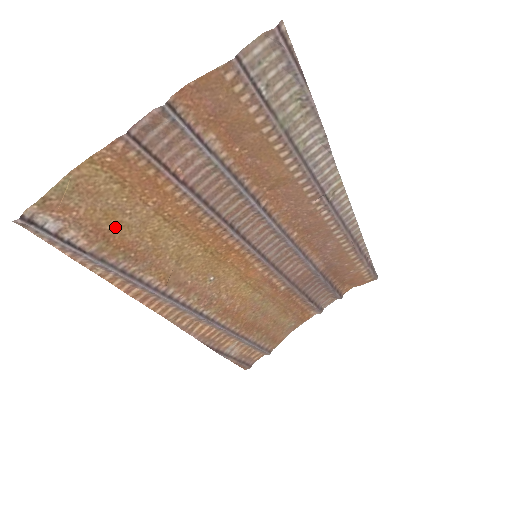
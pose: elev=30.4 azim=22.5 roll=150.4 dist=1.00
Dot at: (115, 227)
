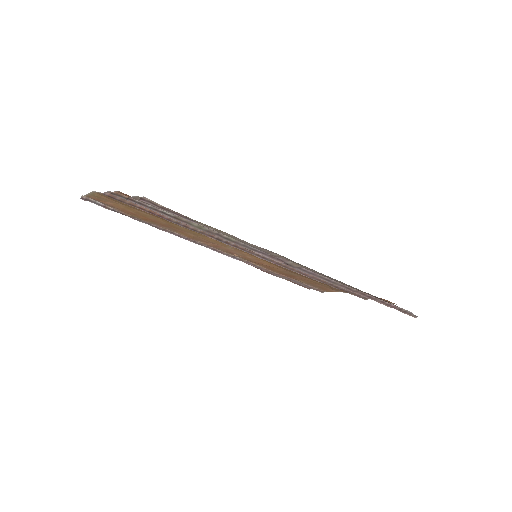
Dot at: (137, 213)
